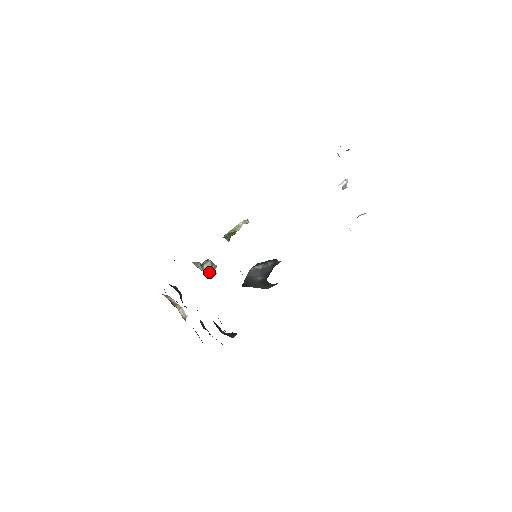
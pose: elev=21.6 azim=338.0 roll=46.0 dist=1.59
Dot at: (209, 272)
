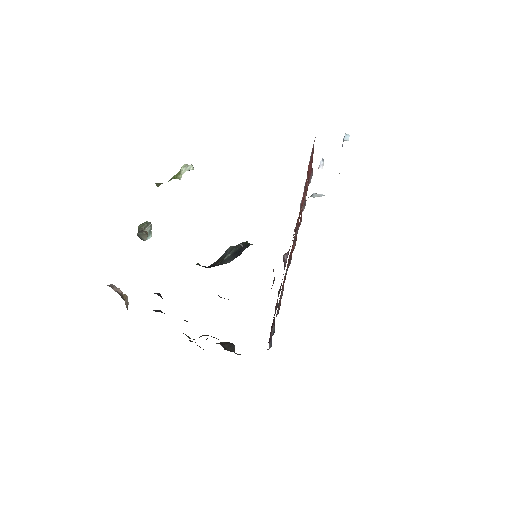
Dot at: occluded
